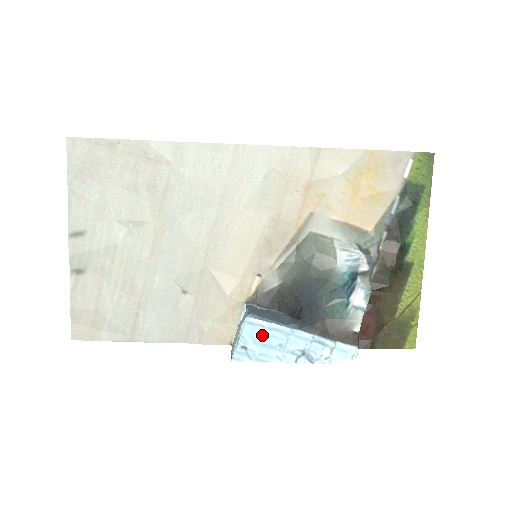
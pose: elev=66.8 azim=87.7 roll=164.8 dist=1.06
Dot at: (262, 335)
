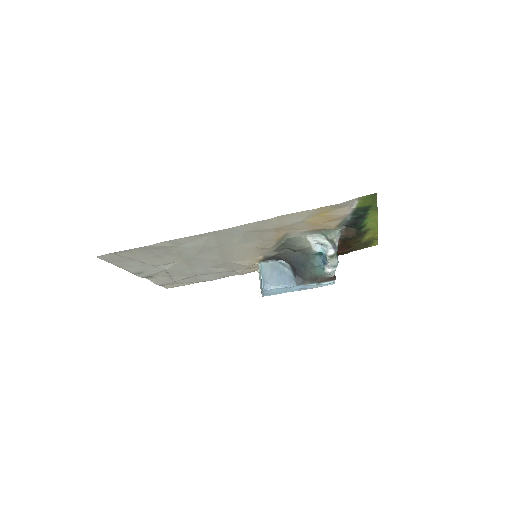
Dot at: (275, 291)
